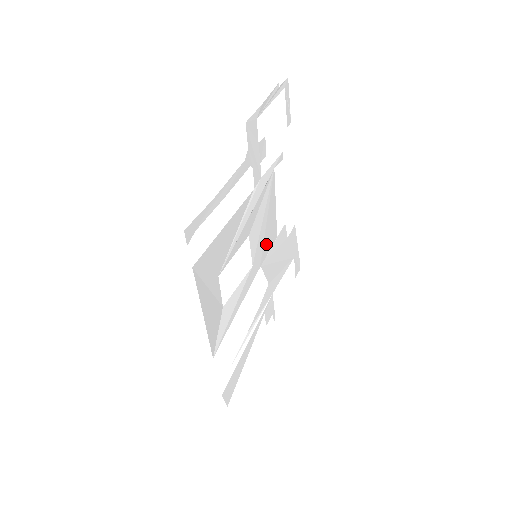
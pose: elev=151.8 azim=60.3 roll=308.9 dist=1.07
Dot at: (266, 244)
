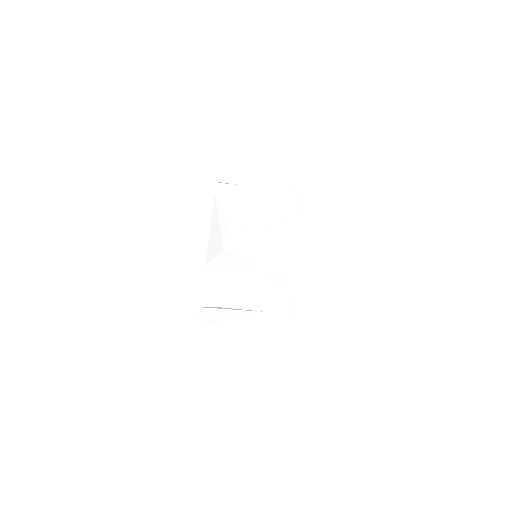
Dot at: (266, 263)
